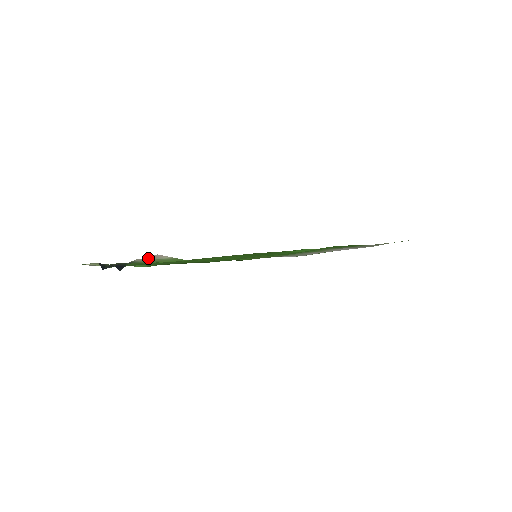
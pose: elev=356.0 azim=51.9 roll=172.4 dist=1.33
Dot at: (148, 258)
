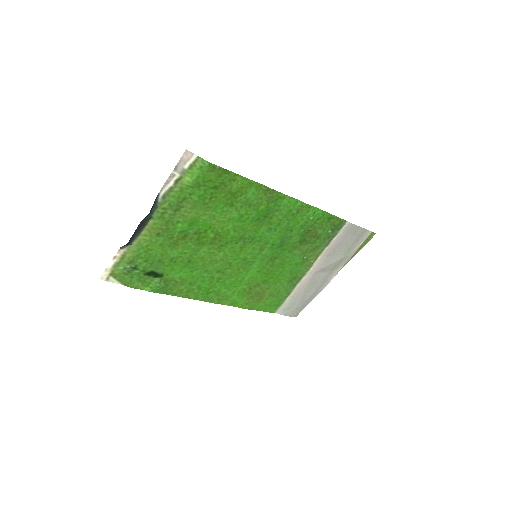
Dot at: (176, 170)
